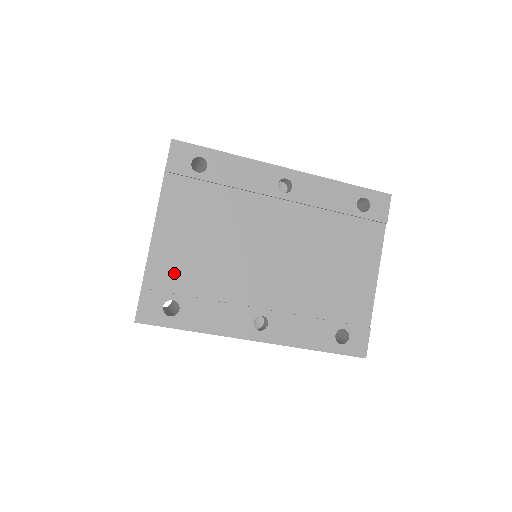
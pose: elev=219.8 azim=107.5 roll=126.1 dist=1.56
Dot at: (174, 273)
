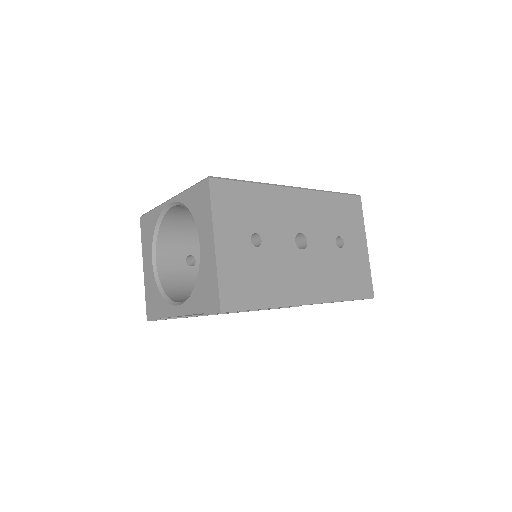
Dot at: occluded
